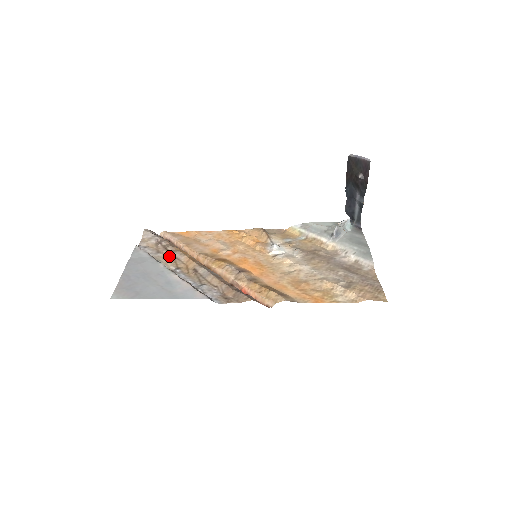
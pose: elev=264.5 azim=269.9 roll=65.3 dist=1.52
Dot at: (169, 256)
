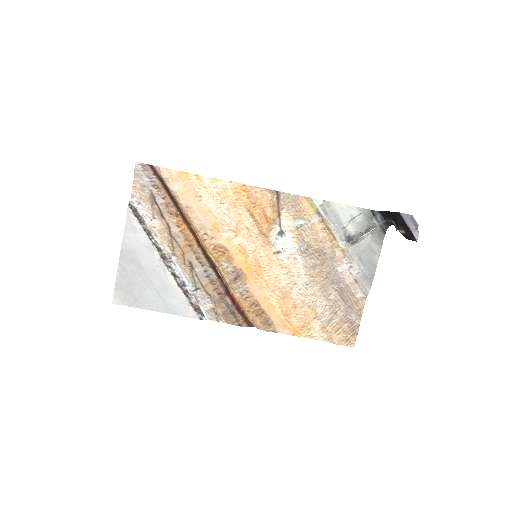
Dot at: (165, 229)
